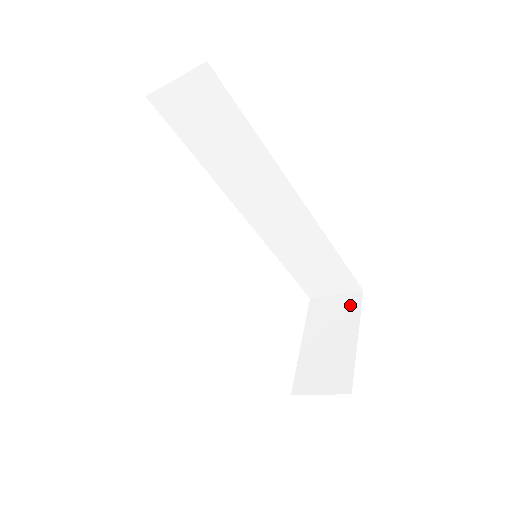
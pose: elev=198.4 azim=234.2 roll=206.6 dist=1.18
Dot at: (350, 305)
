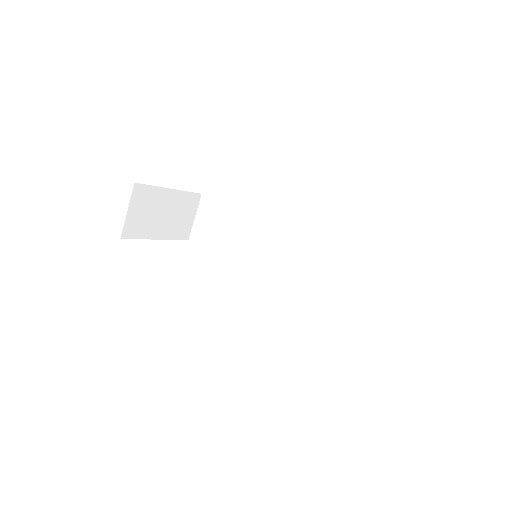
Dot at: occluded
